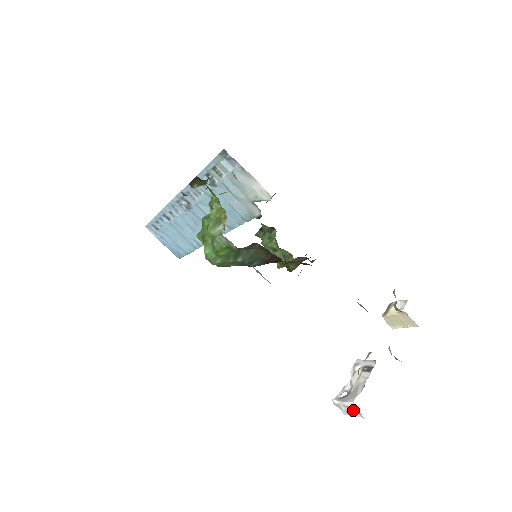
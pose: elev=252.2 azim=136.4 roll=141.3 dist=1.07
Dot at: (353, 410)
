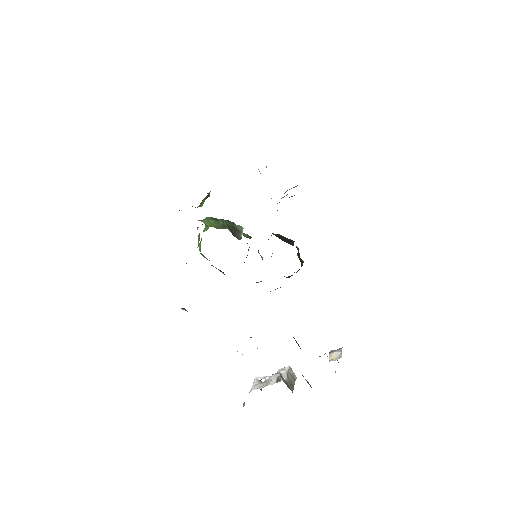
Dot at: occluded
